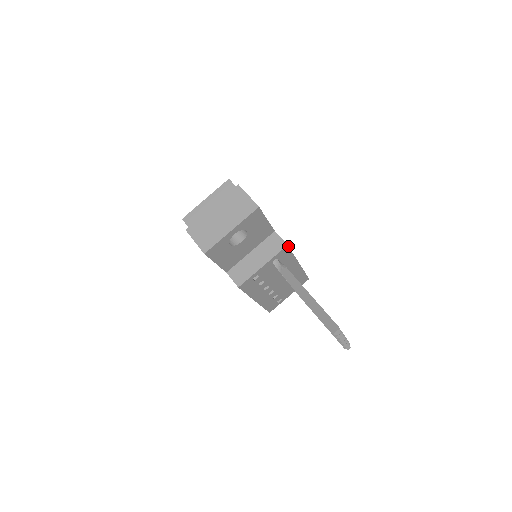
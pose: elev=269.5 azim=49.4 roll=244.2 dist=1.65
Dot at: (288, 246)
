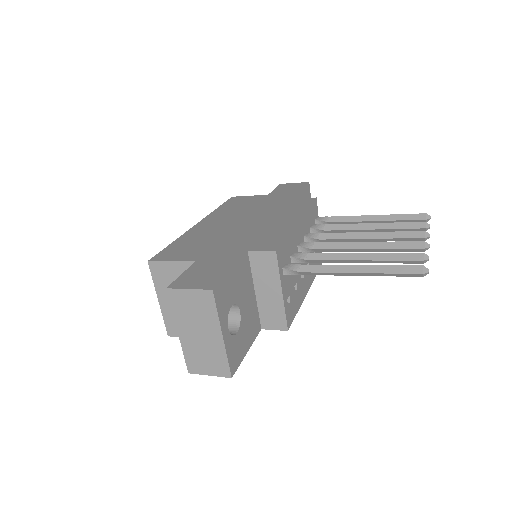
Dot at: (277, 249)
